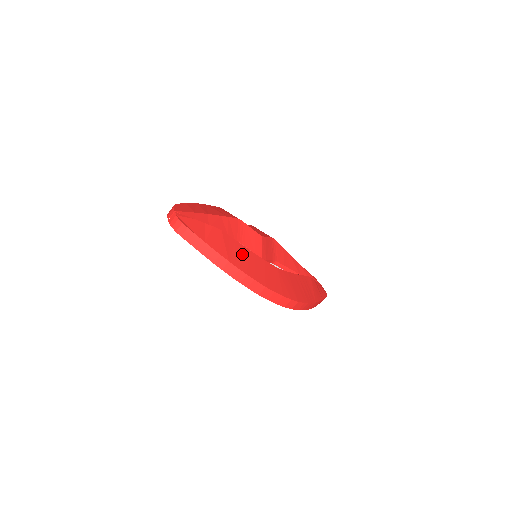
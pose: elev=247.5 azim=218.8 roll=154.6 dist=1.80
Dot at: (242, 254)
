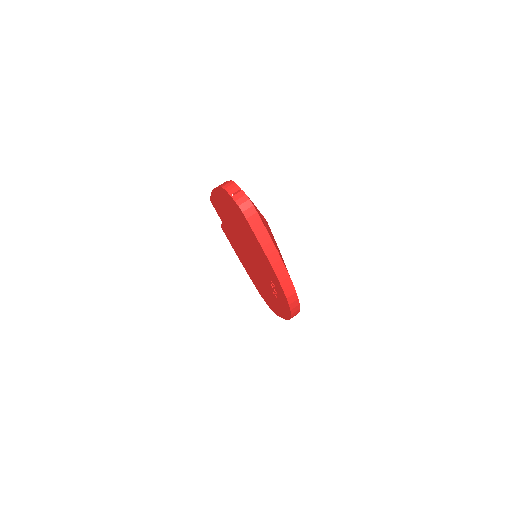
Dot at: (280, 253)
